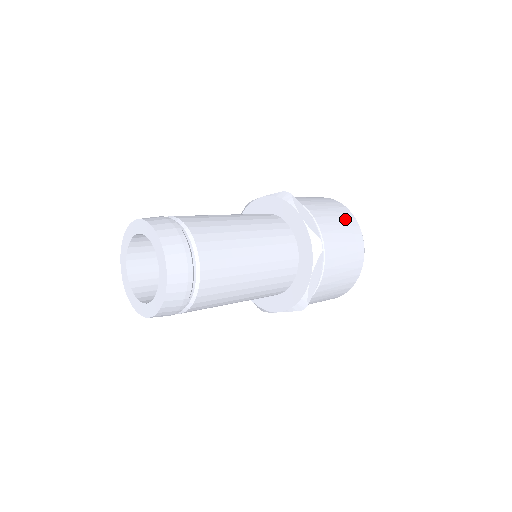
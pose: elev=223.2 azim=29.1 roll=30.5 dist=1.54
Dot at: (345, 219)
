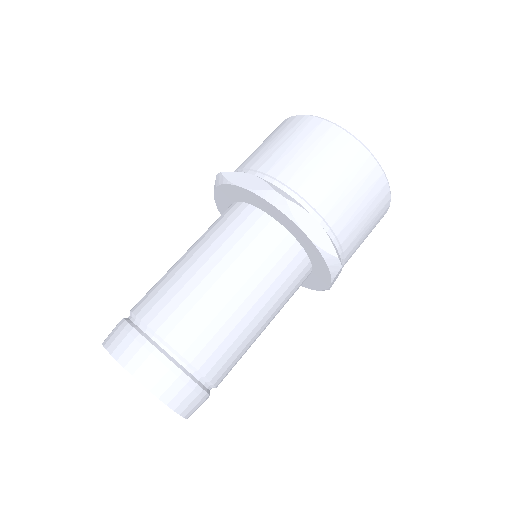
Dot at: (300, 132)
